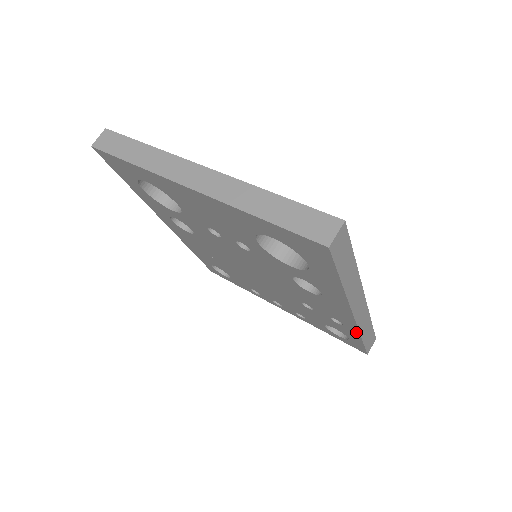
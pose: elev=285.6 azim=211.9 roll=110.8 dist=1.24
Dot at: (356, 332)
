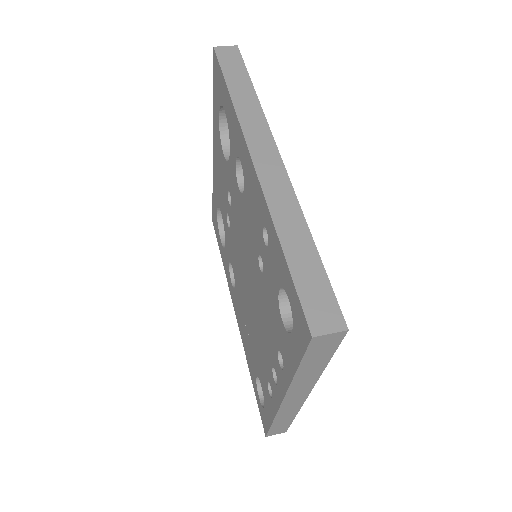
Dot at: (271, 222)
